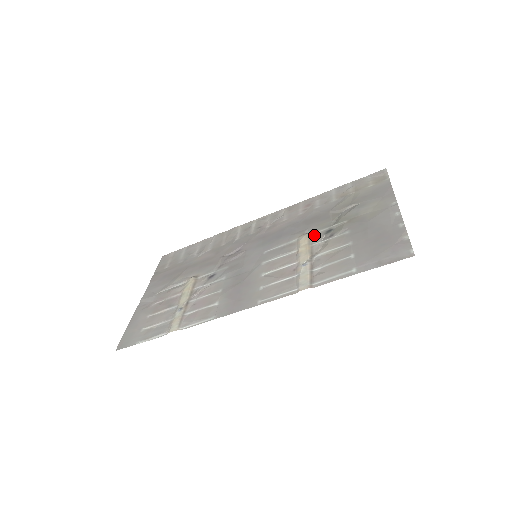
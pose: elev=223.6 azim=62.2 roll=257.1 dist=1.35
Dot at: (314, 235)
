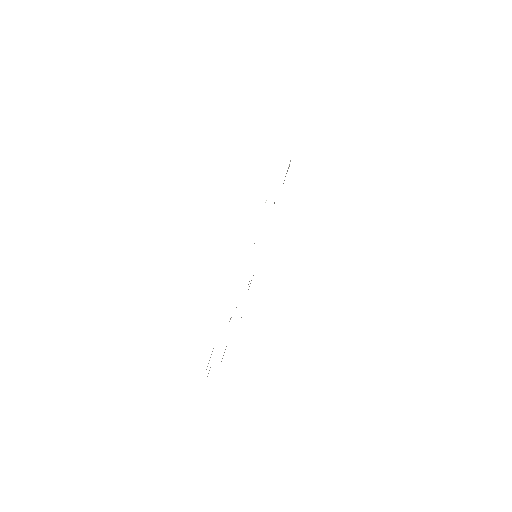
Dot at: occluded
